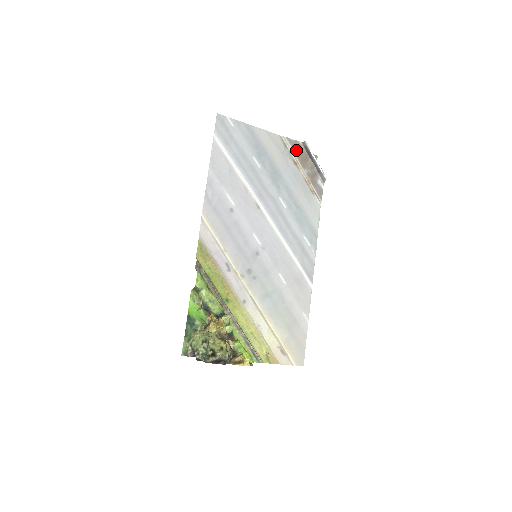
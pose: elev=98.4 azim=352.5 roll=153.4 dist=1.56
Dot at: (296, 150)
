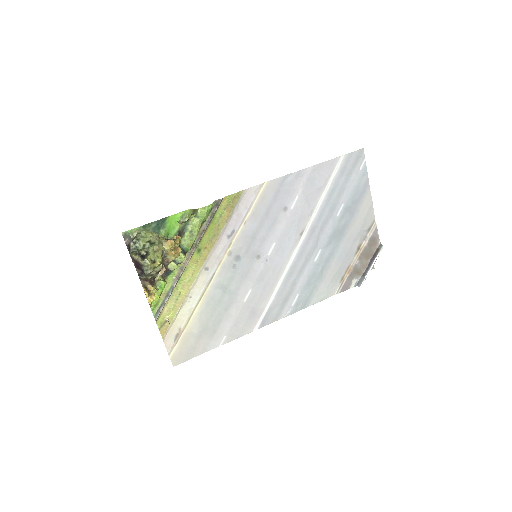
Dot at: (371, 242)
